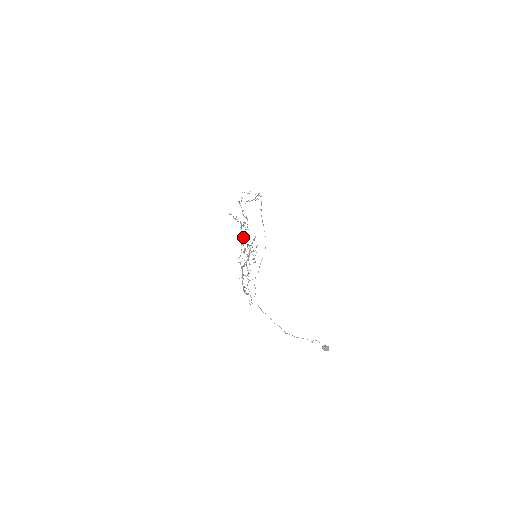
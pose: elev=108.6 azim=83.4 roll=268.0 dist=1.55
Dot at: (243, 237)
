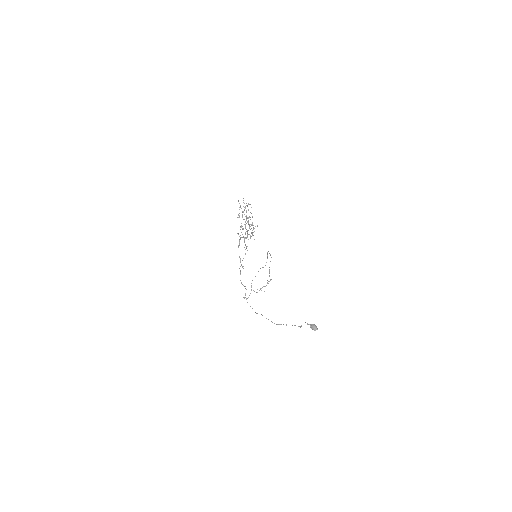
Dot at: (245, 207)
